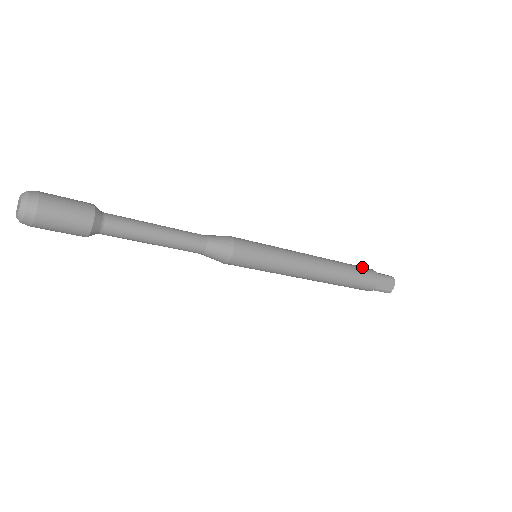
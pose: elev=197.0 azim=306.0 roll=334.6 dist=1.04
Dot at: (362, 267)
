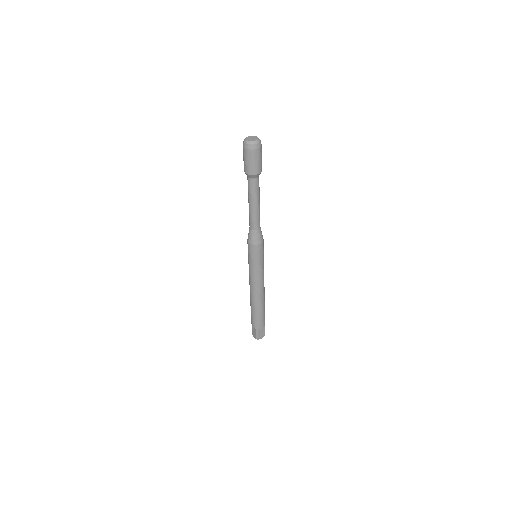
Dot at: occluded
